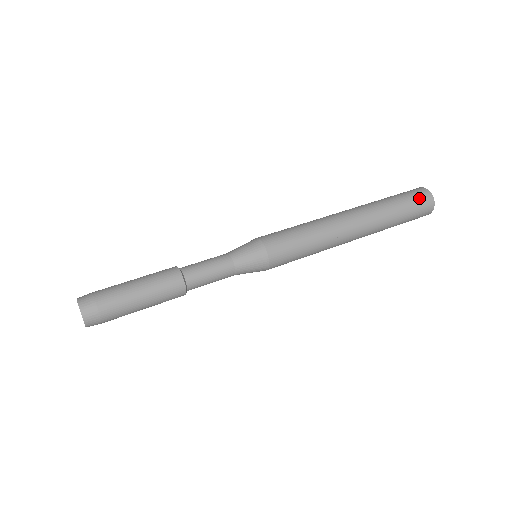
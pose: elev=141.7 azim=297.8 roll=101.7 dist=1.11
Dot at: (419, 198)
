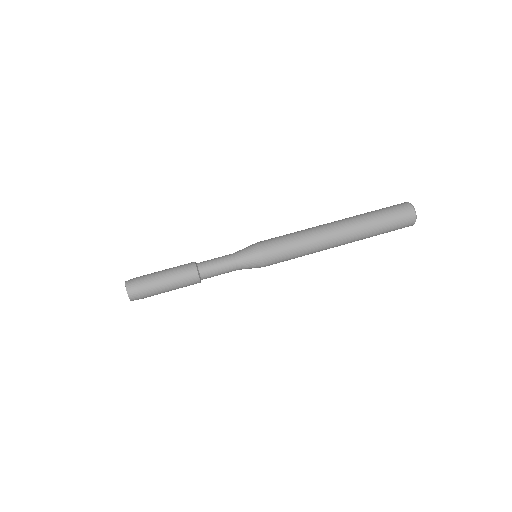
Dot at: (402, 227)
